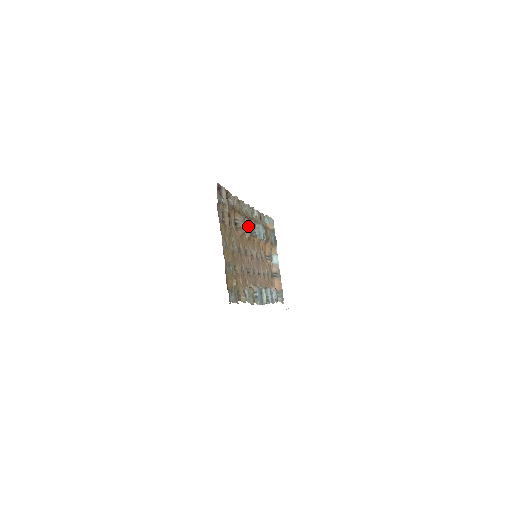
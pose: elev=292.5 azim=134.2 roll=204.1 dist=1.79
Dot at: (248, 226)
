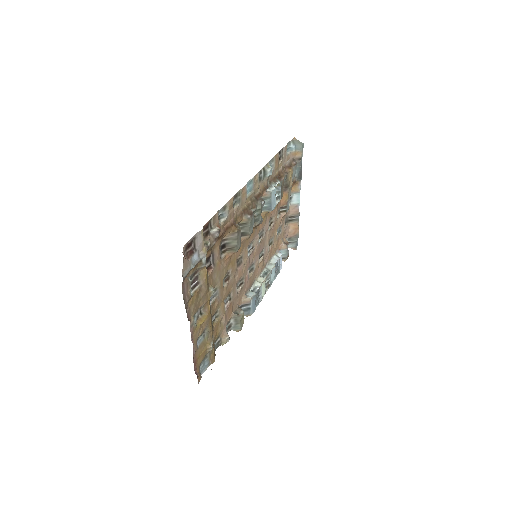
Dot at: (247, 227)
